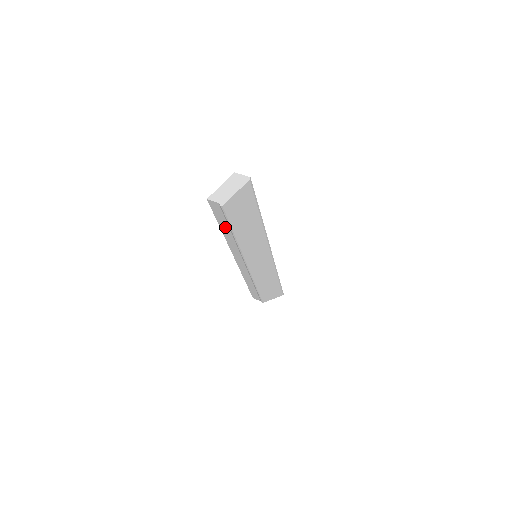
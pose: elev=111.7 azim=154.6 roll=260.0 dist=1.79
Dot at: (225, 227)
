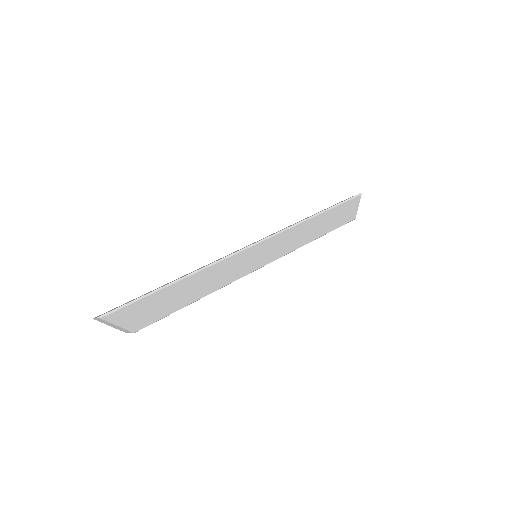
Dot at: occluded
